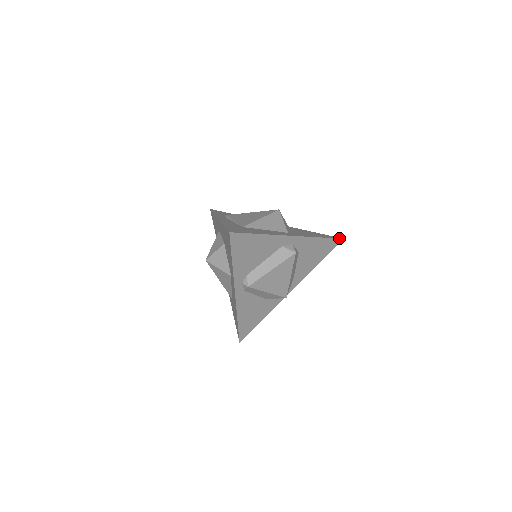
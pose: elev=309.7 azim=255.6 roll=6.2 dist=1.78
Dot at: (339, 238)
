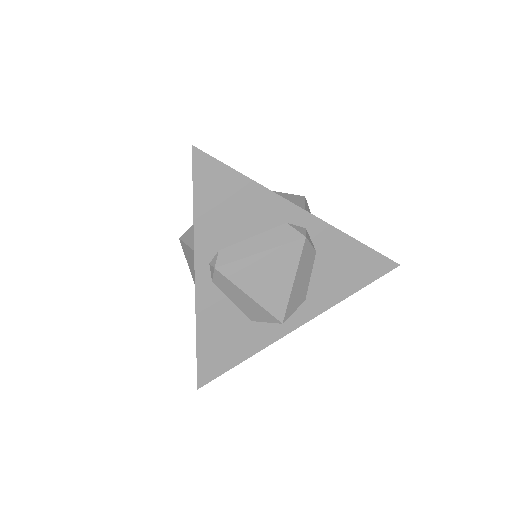
Dot at: occluded
